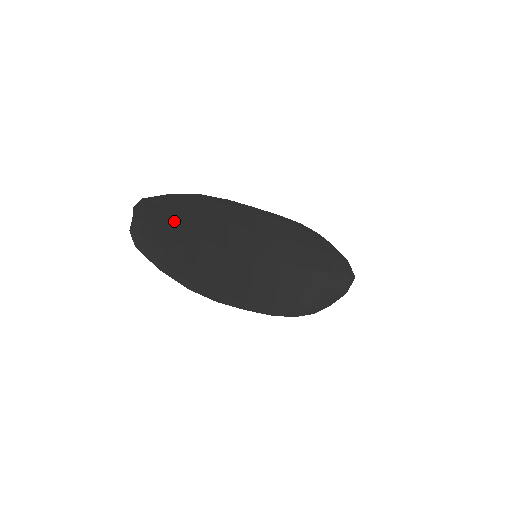
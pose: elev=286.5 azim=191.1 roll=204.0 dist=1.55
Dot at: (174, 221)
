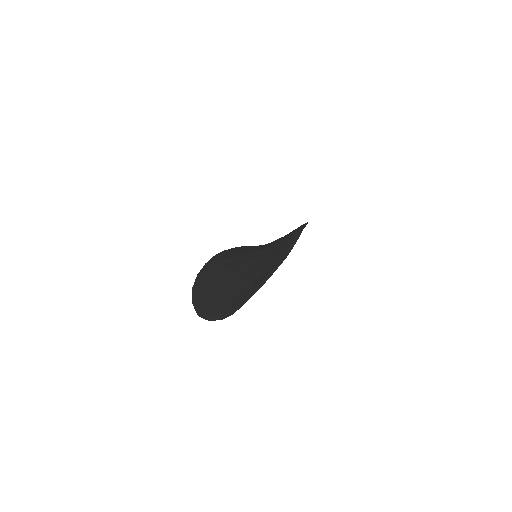
Dot at: occluded
